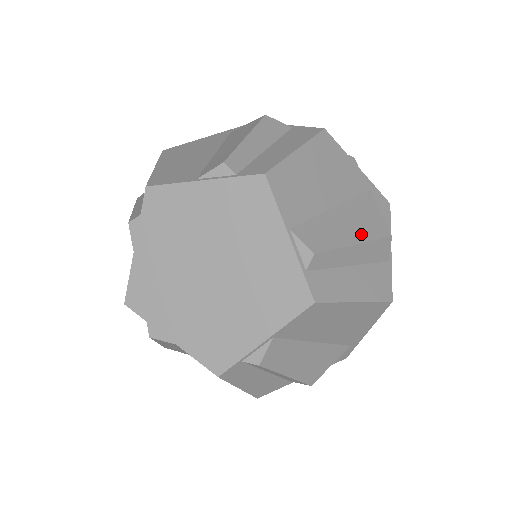
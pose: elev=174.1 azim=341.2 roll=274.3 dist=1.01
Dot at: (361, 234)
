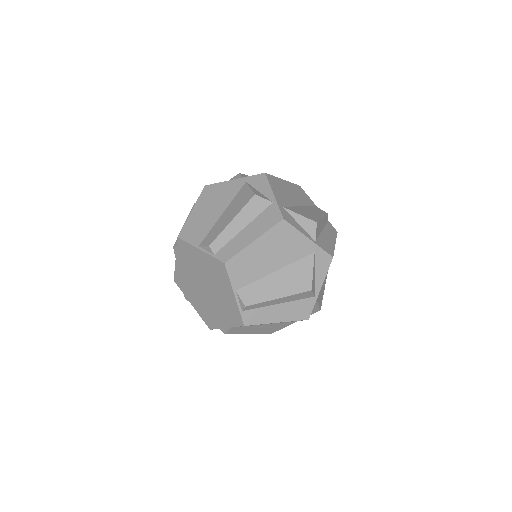
Dot at: (286, 291)
